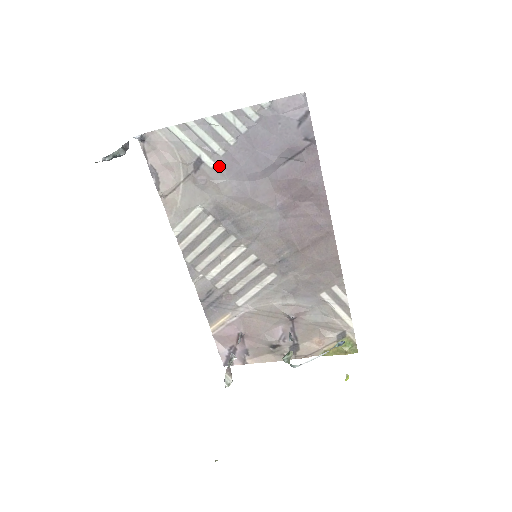
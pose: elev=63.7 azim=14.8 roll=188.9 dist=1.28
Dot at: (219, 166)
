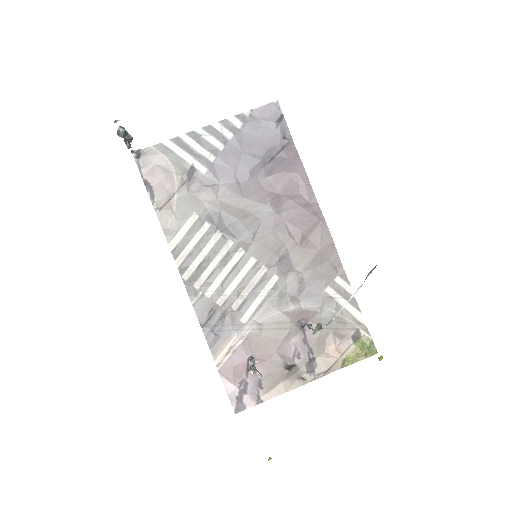
Dot at: (211, 171)
